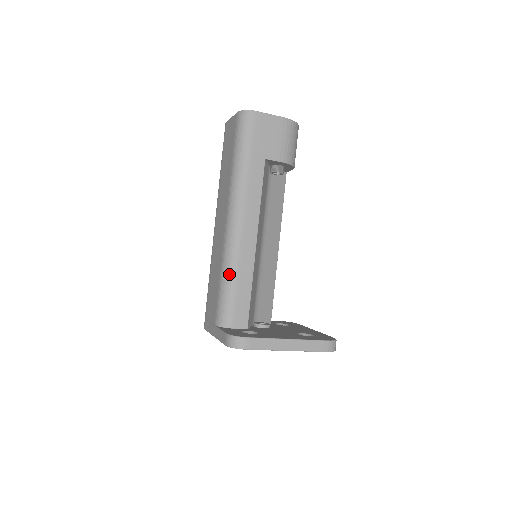
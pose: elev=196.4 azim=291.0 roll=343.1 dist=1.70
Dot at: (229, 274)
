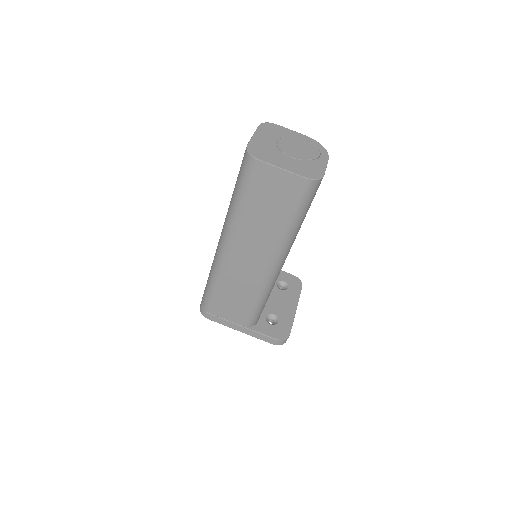
Dot at: (266, 299)
